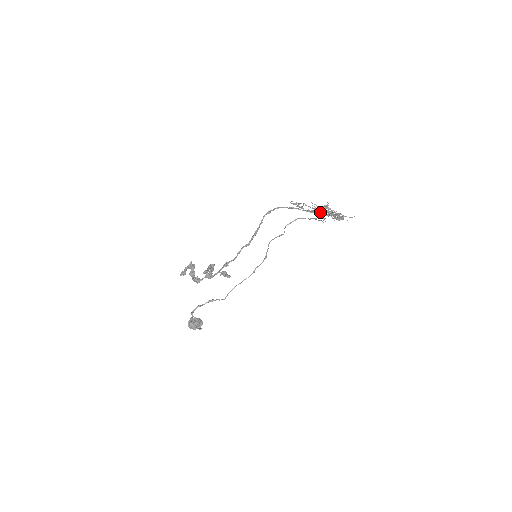
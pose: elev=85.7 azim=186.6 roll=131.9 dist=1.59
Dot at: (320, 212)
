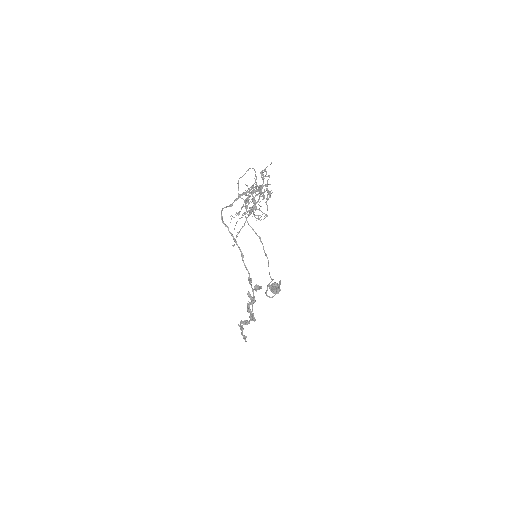
Dot at: occluded
